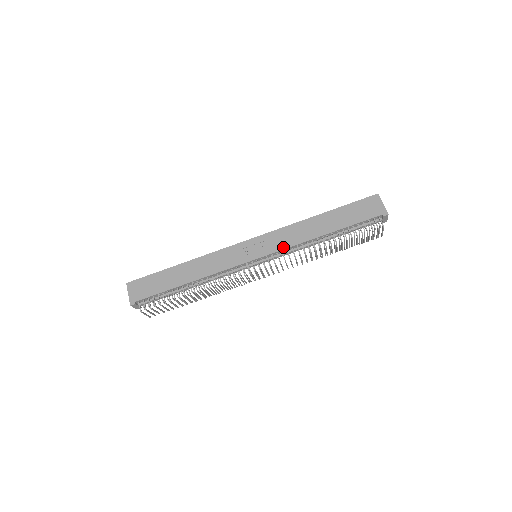
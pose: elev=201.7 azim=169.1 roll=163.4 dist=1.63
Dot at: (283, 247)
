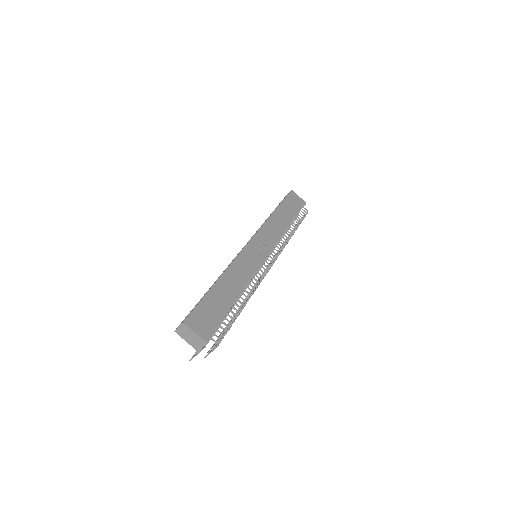
Dot at: (275, 240)
